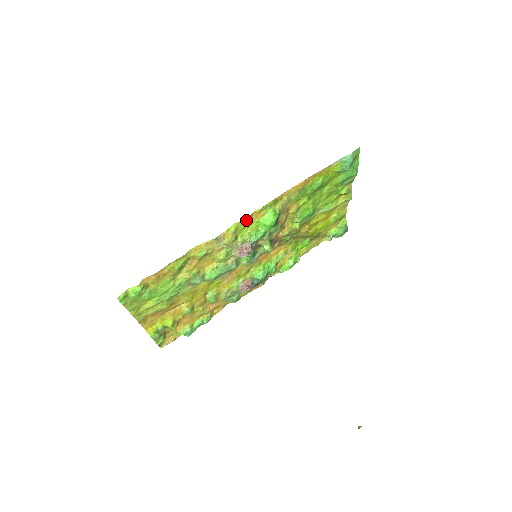
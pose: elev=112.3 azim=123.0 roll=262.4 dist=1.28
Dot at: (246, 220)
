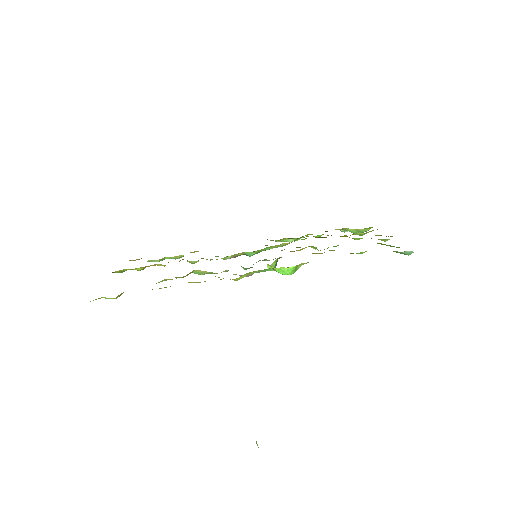
Dot at: occluded
